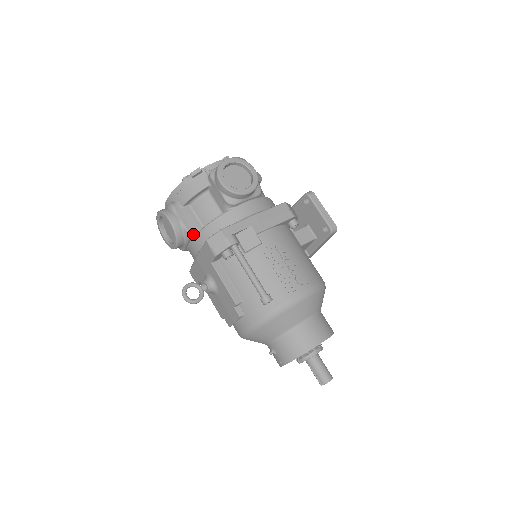
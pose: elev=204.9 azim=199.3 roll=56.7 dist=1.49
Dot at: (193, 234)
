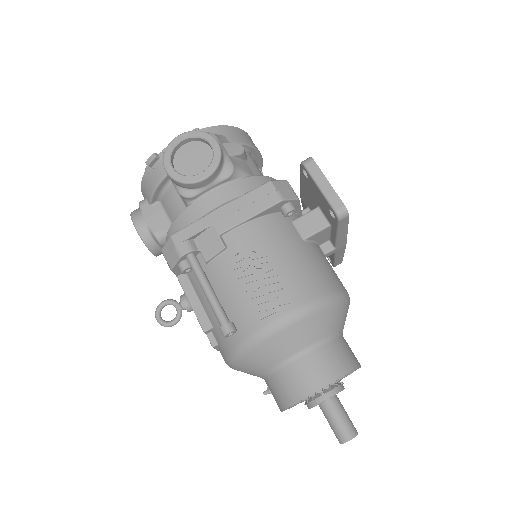
Dot at: (163, 238)
